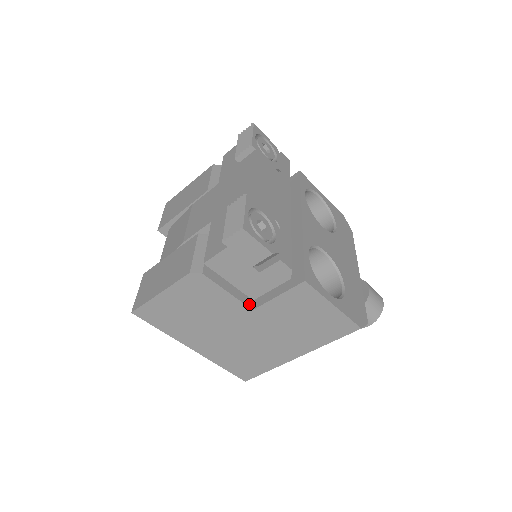
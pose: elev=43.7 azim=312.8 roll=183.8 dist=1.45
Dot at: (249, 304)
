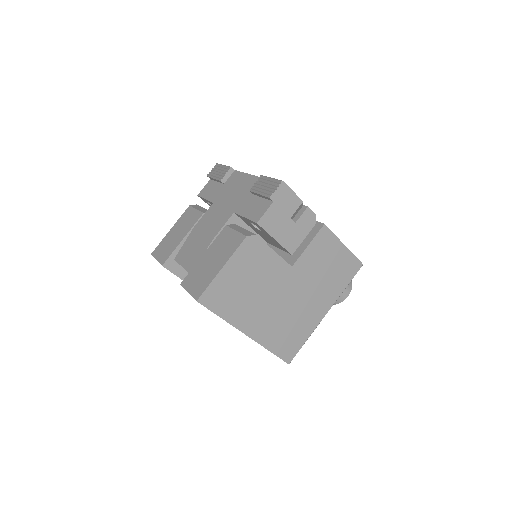
Dot at: (287, 263)
